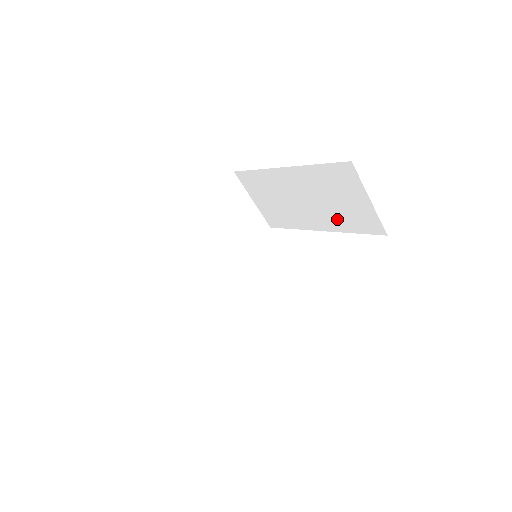
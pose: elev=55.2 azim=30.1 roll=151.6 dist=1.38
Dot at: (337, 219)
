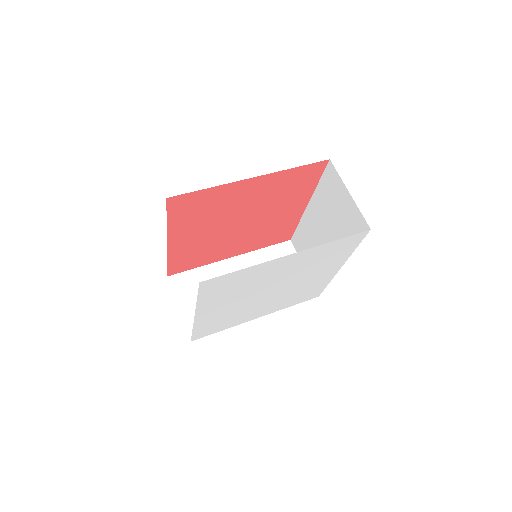
Dot at: occluded
